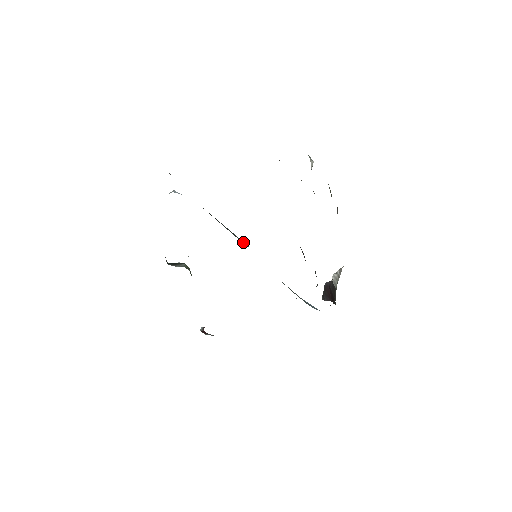
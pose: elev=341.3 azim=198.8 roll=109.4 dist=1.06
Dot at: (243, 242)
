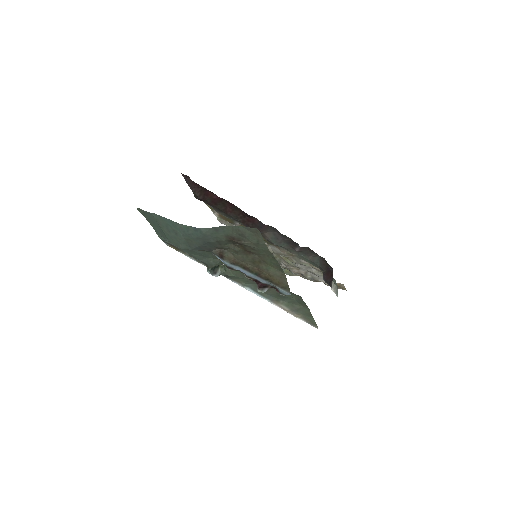
Dot at: occluded
